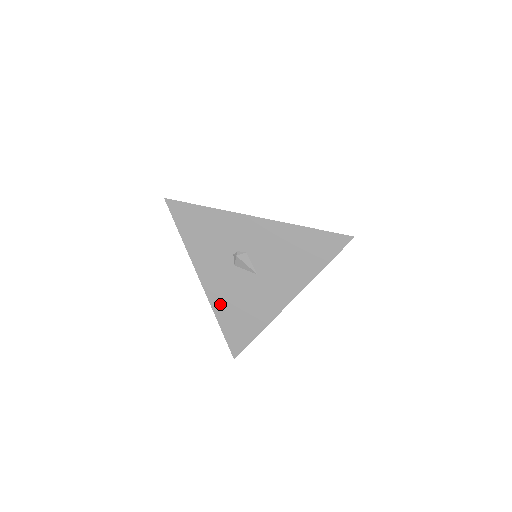
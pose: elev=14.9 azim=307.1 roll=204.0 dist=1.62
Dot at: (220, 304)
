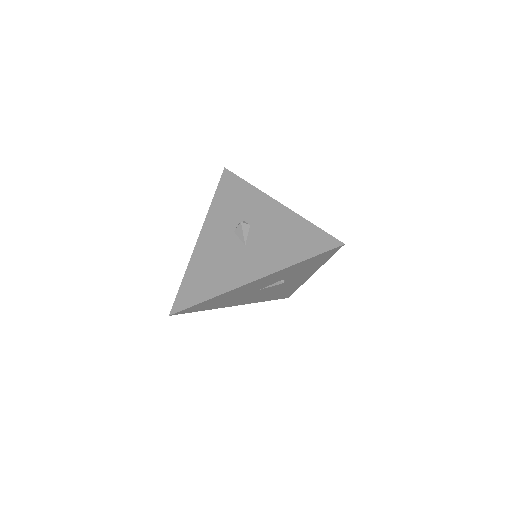
Dot at: (199, 259)
